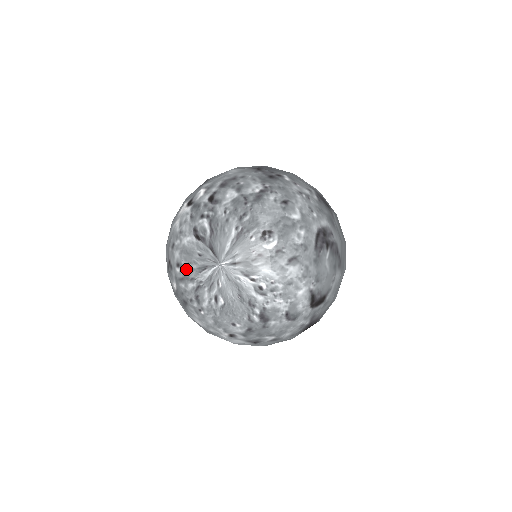
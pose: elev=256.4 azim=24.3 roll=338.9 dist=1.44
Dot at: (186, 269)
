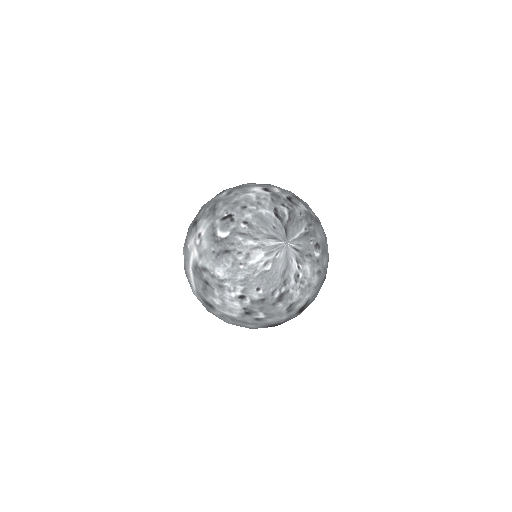
Dot at: (255, 229)
